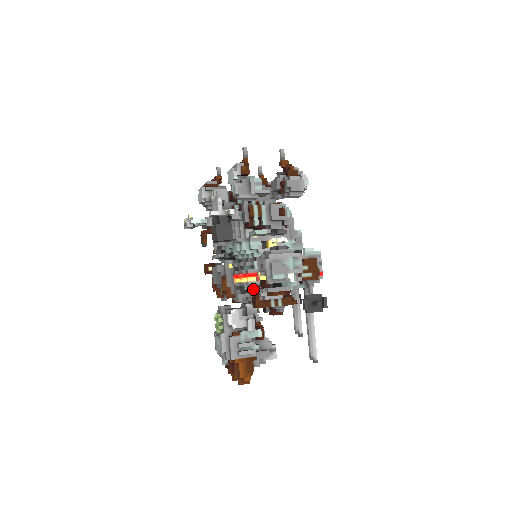
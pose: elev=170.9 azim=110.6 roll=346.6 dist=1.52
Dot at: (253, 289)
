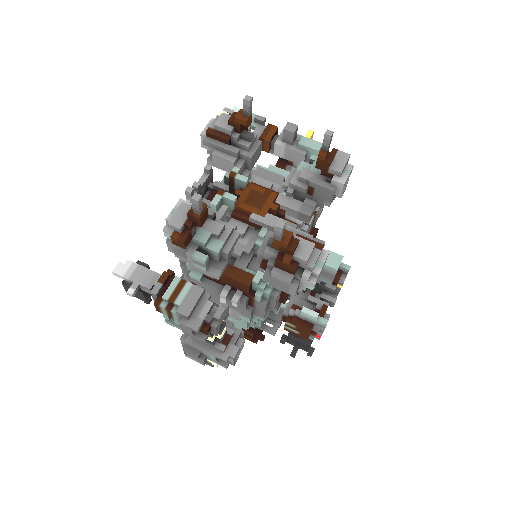
Dot at: occluded
